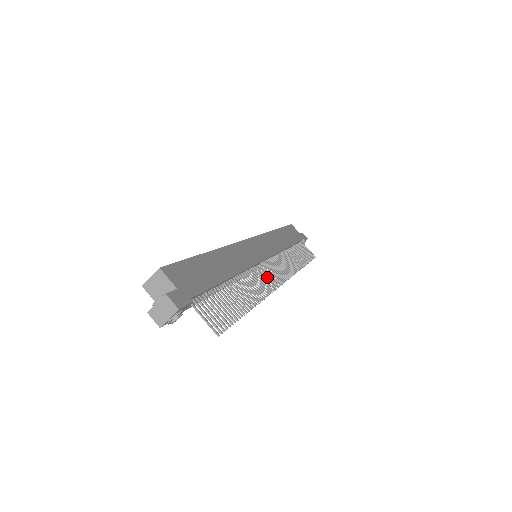
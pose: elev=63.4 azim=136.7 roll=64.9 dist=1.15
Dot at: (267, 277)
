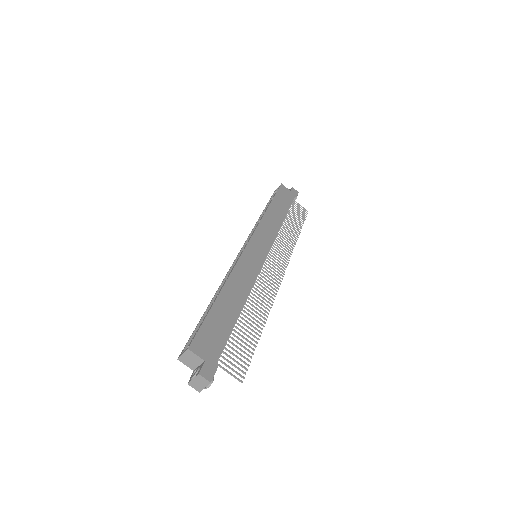
Dot at: (269, 281)
